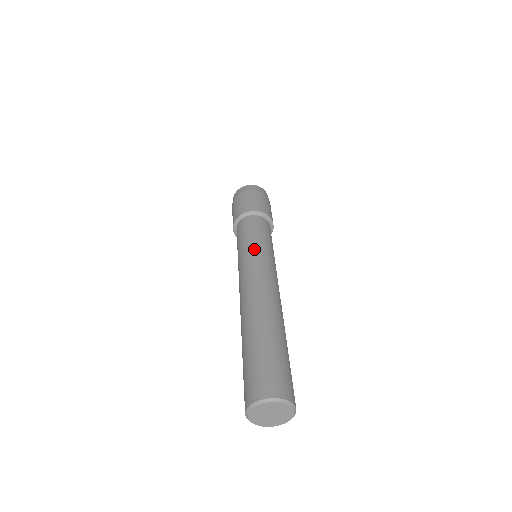
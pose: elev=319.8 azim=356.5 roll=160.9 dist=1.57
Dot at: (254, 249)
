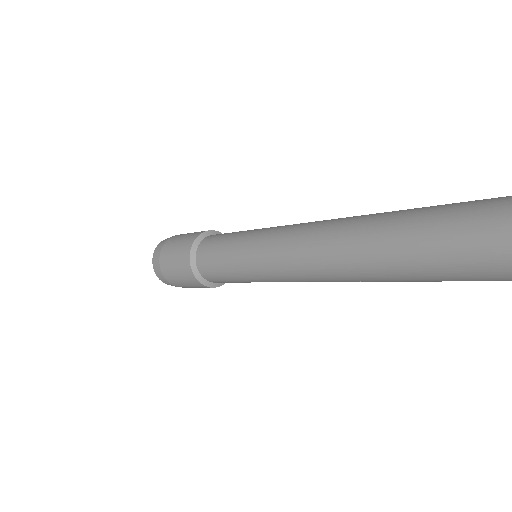
Dot at: occluded
